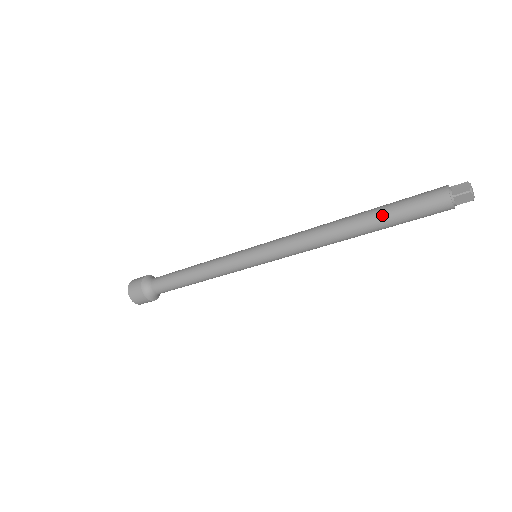
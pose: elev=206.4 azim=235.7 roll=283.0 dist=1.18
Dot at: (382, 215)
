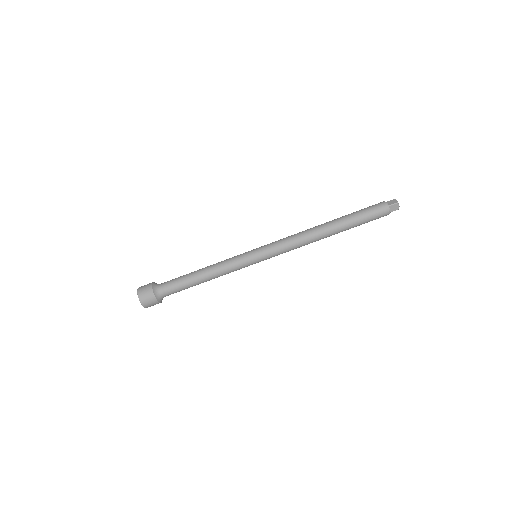
Dot at: (348, 219)
